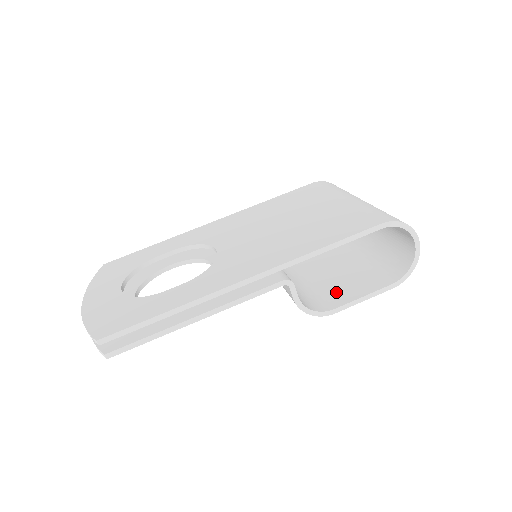
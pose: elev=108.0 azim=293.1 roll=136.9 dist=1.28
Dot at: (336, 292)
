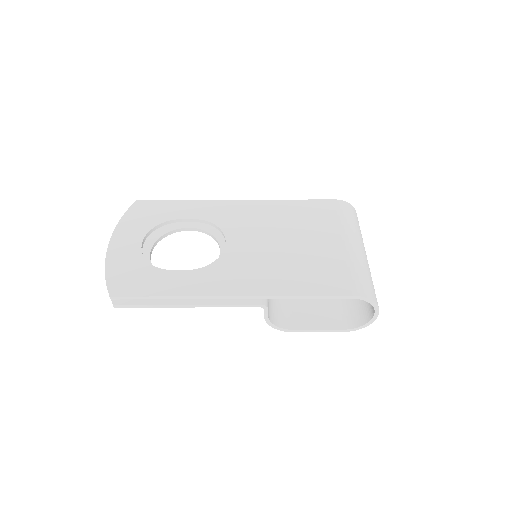
Dot at: (302, 313)
